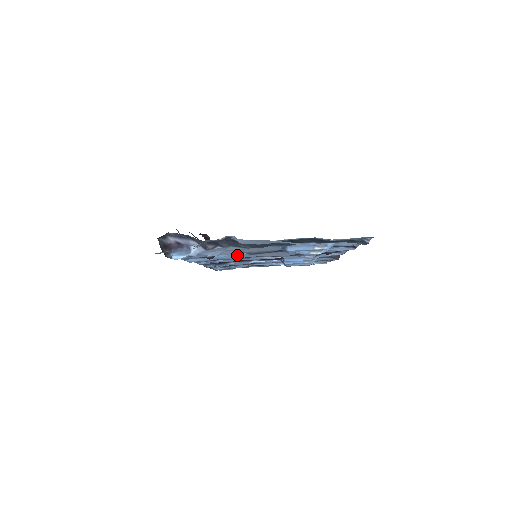
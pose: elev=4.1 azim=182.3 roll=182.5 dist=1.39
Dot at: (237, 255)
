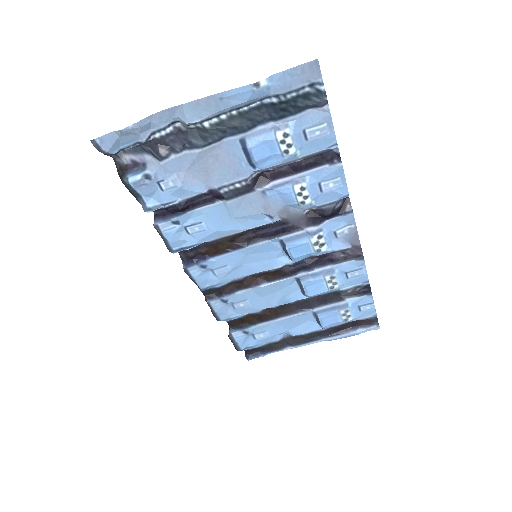
Dot at: (215, 212)
